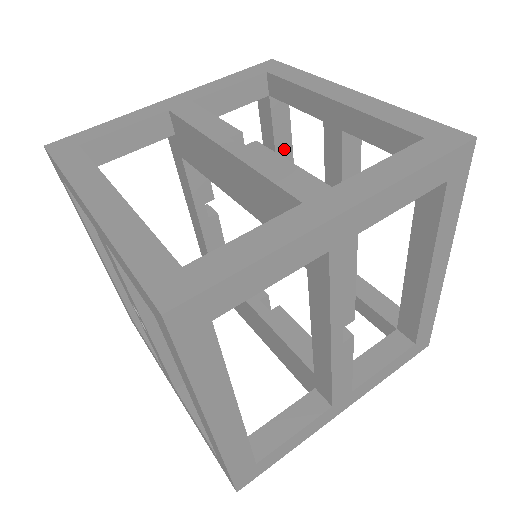
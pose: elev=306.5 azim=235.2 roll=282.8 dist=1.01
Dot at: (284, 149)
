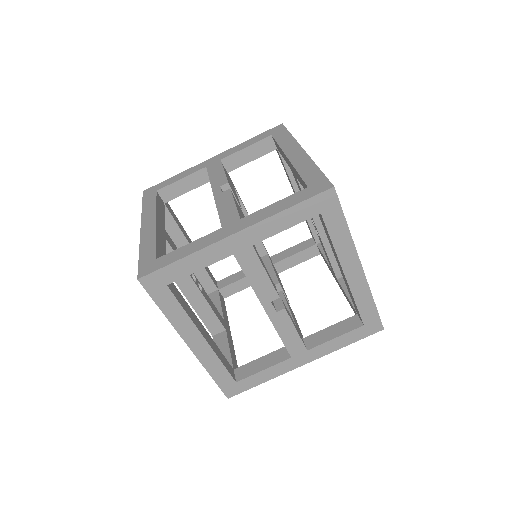
Dot at: occluded
